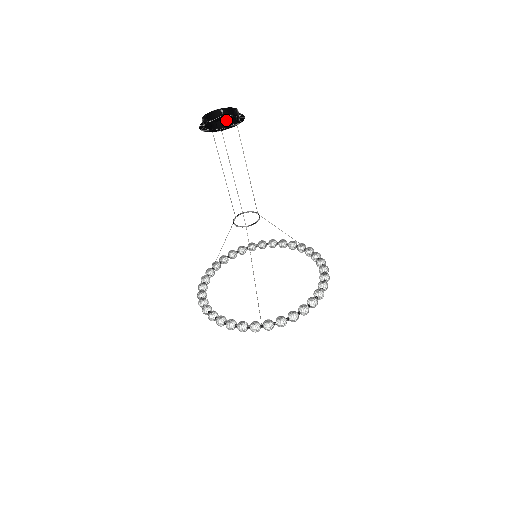
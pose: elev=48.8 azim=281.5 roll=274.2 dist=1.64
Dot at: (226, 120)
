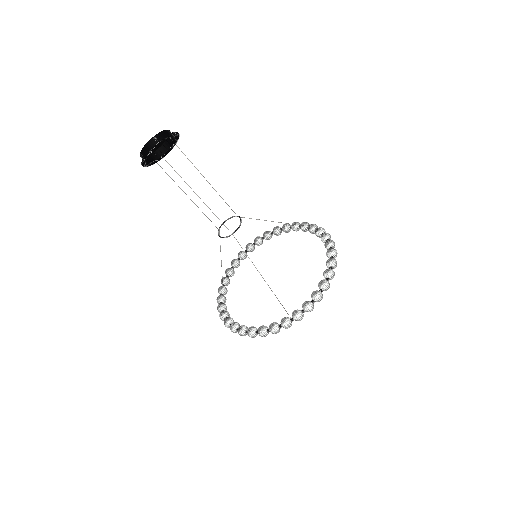
Dot at: (162, 146)
